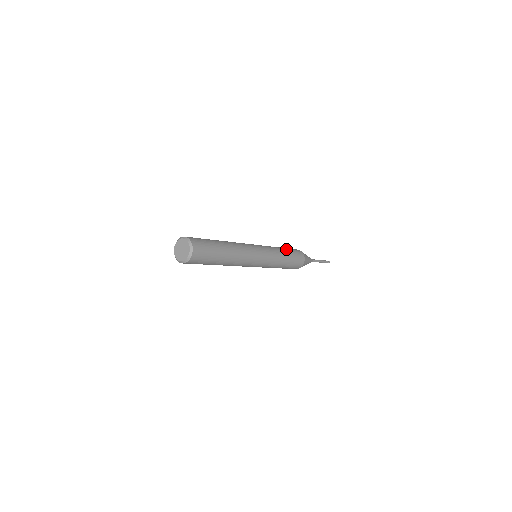
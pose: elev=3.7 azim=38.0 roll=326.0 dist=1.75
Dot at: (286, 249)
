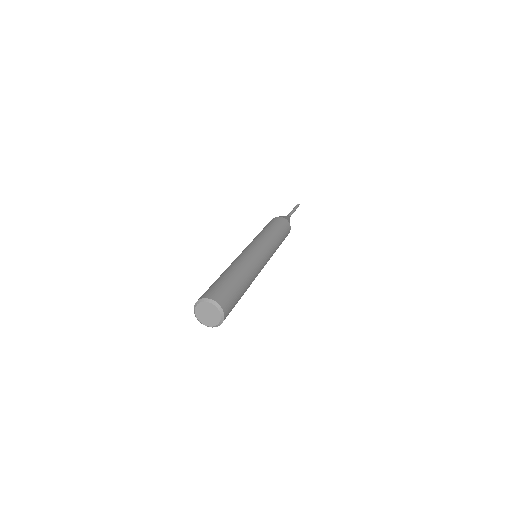
Dot at: (283, 239)
